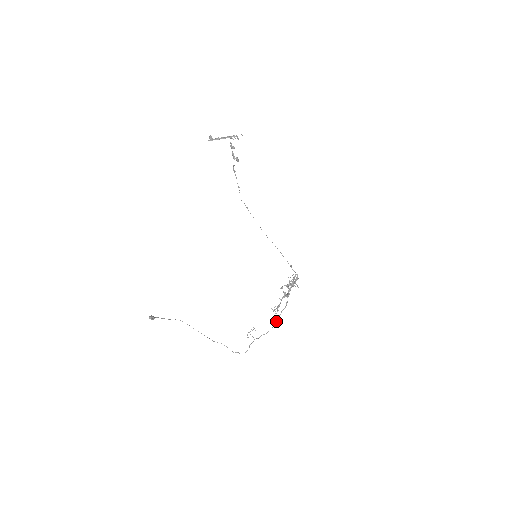
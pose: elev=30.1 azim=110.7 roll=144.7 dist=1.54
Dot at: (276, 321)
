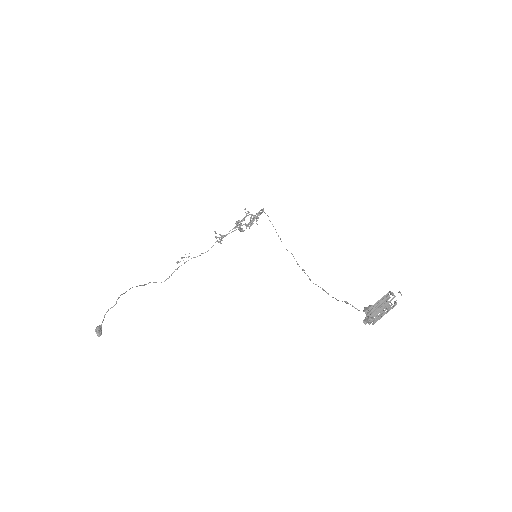
Dot at: occluded
